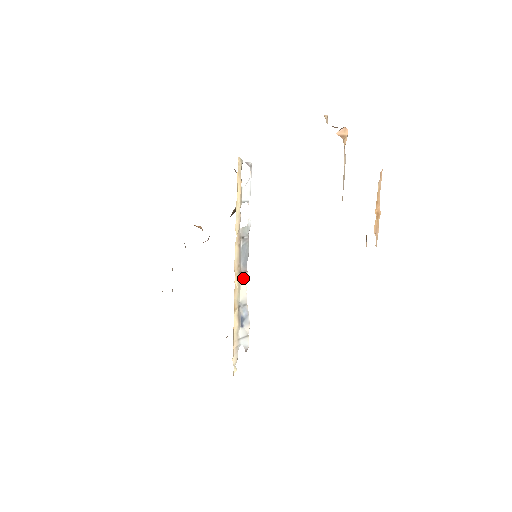
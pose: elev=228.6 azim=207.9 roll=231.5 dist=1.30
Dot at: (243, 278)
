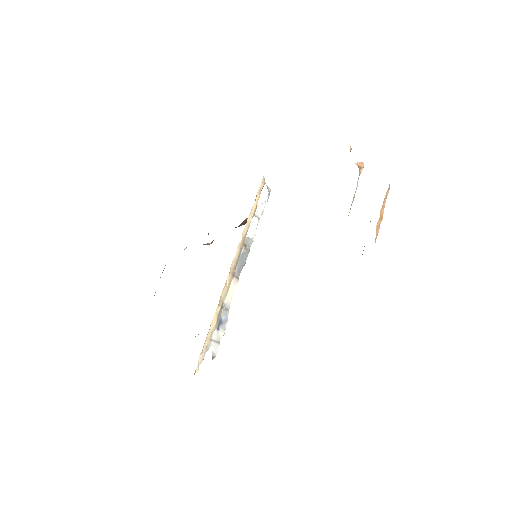
Dot at: (234, 283)
